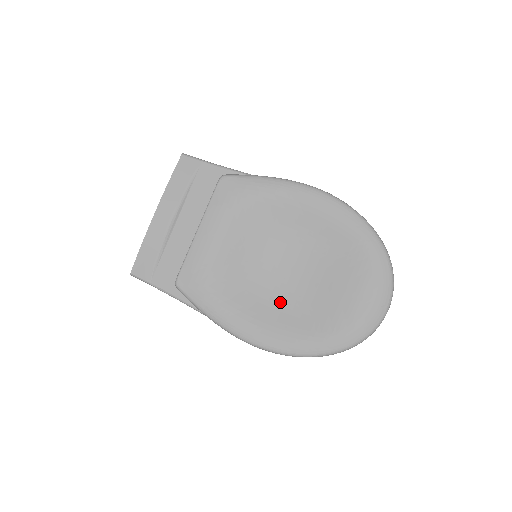
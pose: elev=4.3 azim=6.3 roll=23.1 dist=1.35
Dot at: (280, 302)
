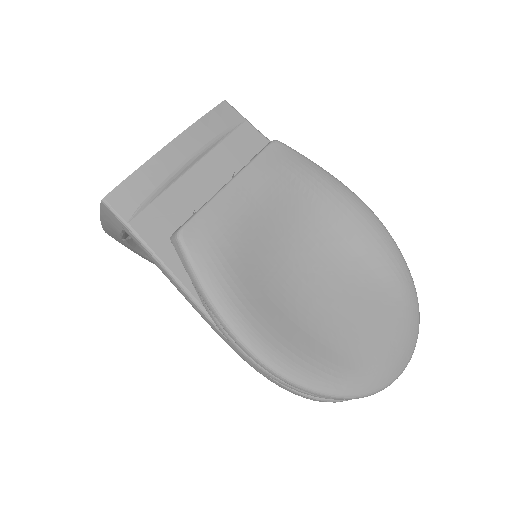
Dot at: (296, 312)
